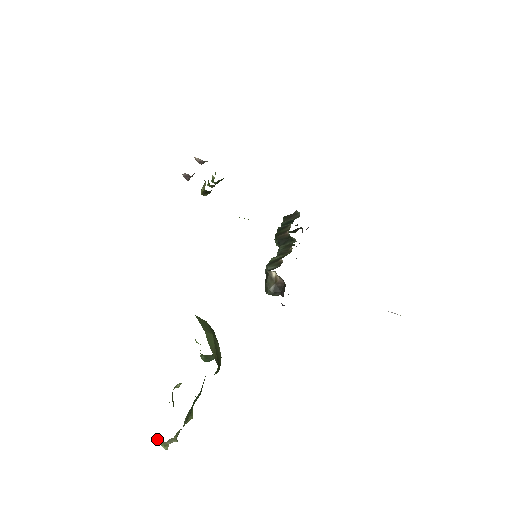
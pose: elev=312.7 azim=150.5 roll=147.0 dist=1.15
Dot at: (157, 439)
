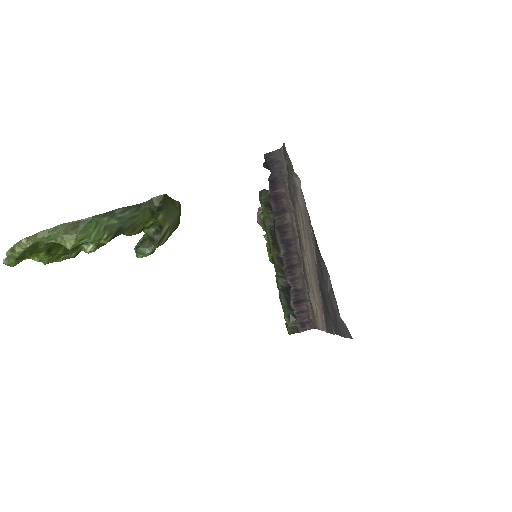
Dot at: occluded
